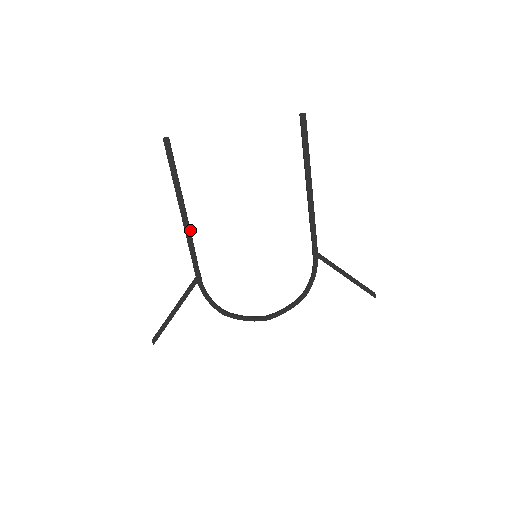
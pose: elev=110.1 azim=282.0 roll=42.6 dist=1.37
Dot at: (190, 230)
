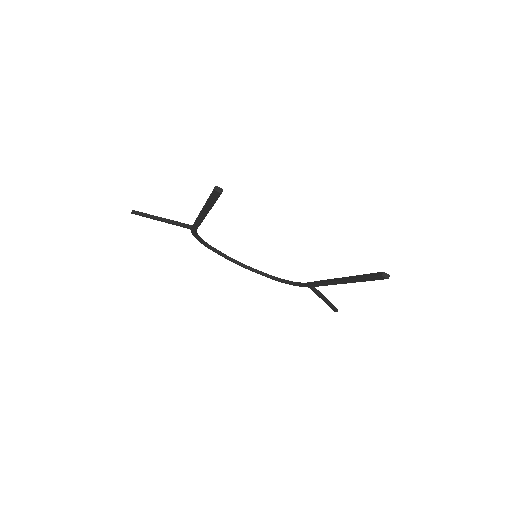
Dot at: occluded
